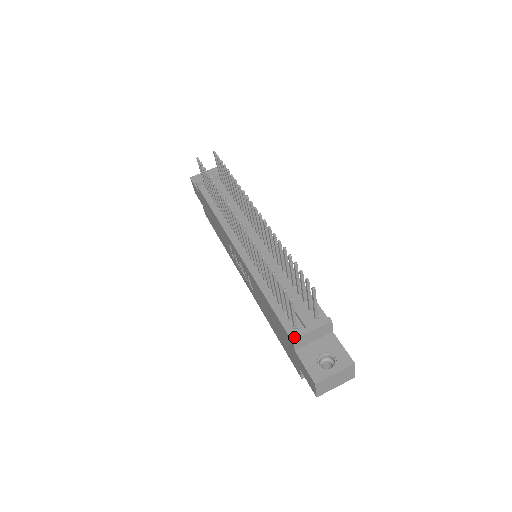
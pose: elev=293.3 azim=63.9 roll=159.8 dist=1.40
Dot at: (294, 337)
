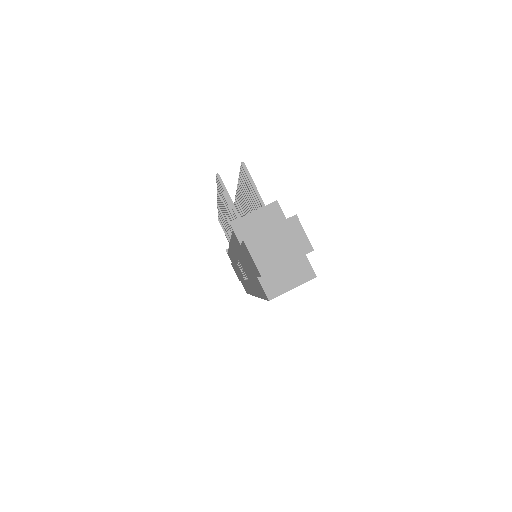
Dot at: (232, 222)
